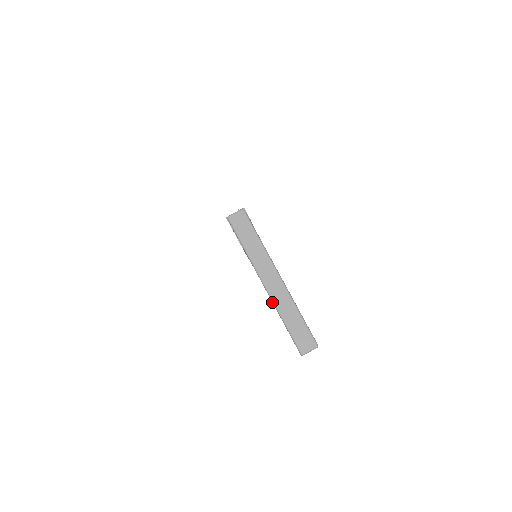
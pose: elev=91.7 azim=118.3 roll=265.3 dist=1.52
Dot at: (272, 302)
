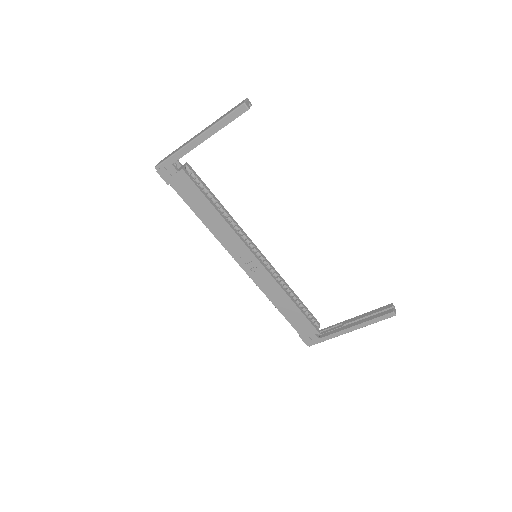
Dot at: (207, 130)
